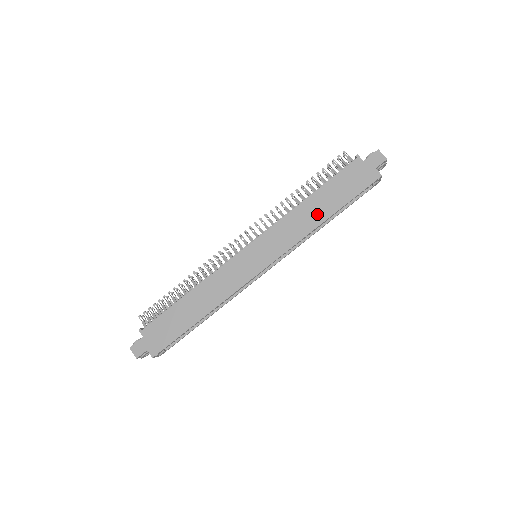
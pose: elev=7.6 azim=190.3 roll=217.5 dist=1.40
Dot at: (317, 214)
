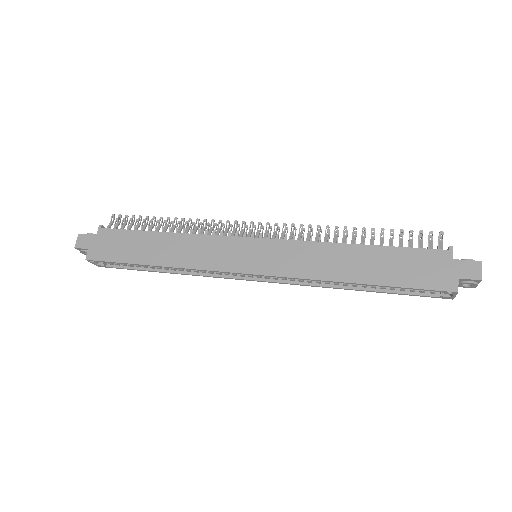
Dot at: (349, 269)
